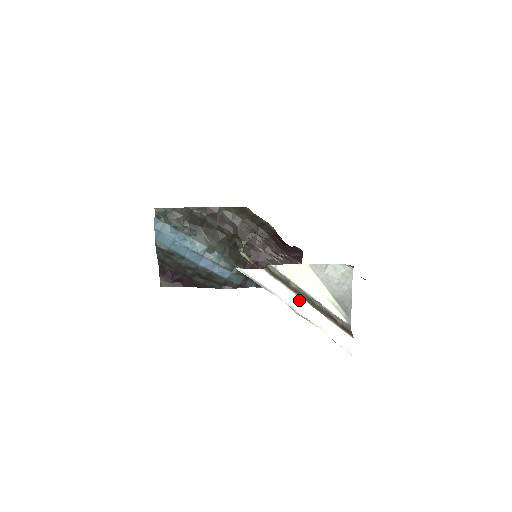
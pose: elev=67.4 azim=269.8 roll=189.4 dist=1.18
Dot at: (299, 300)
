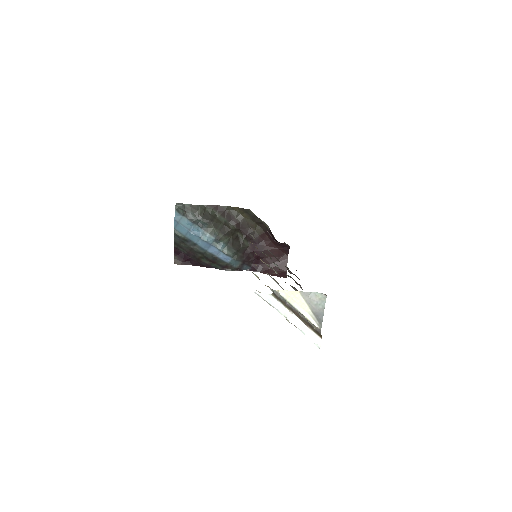
Dot at: (291, 314)
